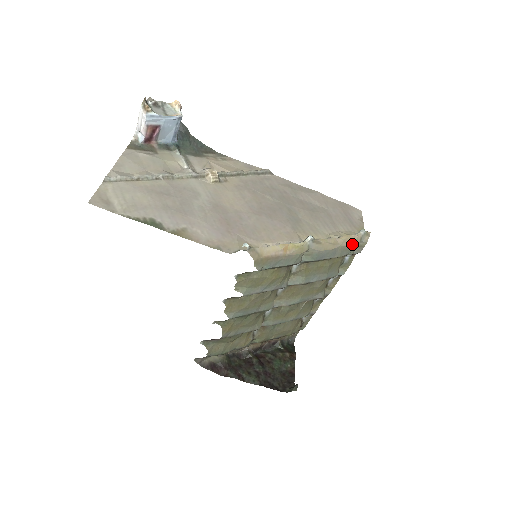
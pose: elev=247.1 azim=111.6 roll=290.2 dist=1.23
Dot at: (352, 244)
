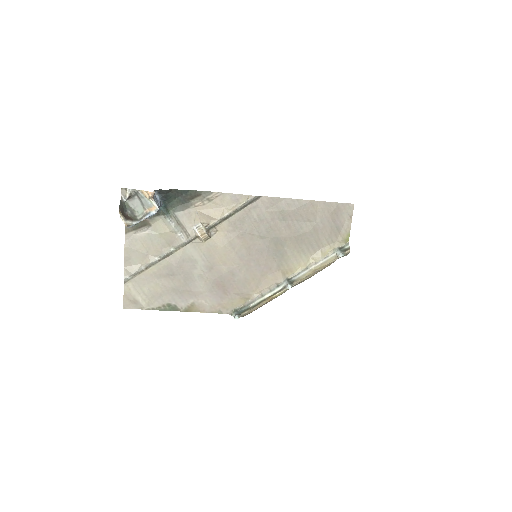
Dot at: occluded
